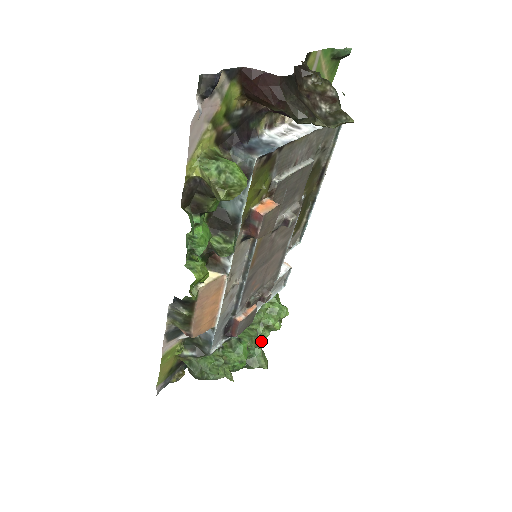
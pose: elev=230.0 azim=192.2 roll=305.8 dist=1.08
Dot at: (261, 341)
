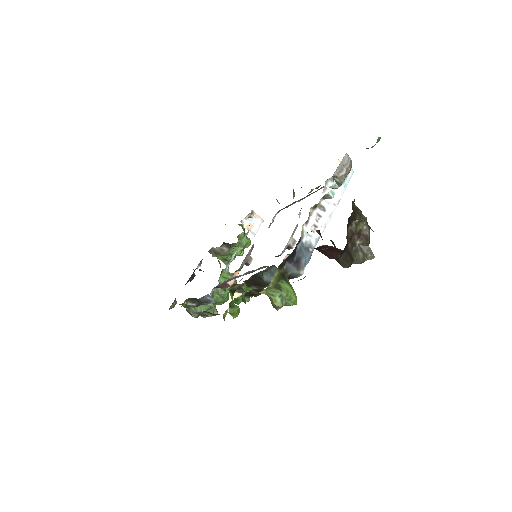
Dot at: occluded
